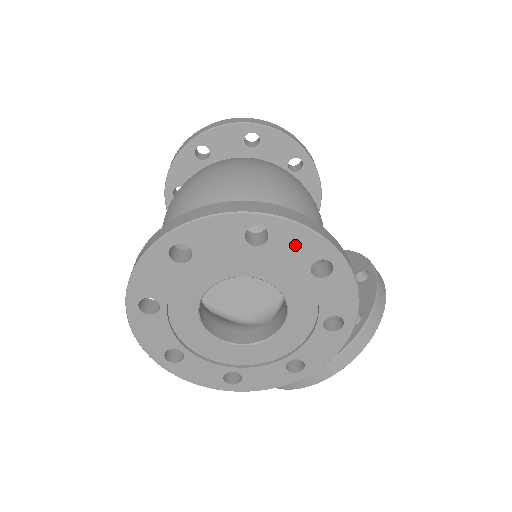
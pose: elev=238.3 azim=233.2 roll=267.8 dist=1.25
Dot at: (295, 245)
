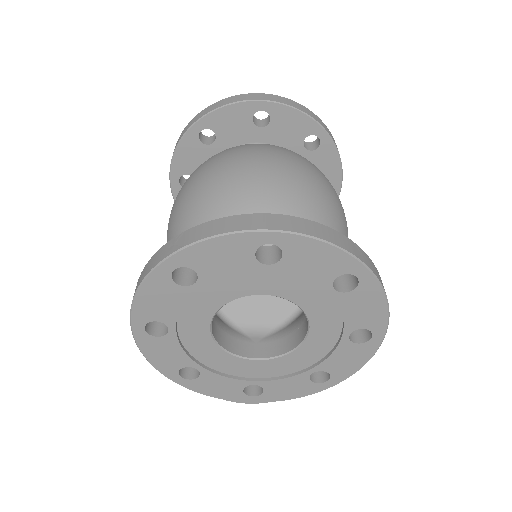
Dot at: (364, 308)
